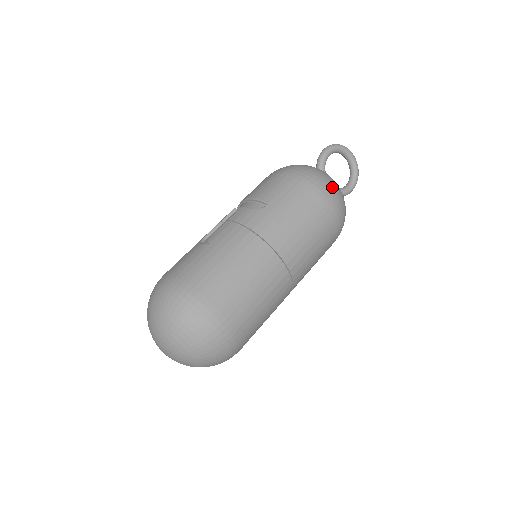
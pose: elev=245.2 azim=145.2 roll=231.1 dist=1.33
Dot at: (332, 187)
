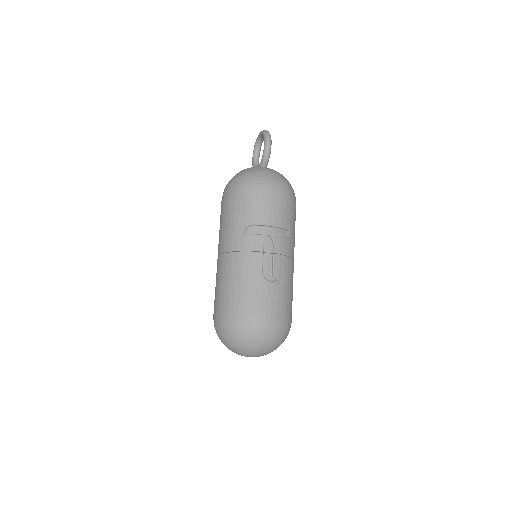
Dot at: occluded
